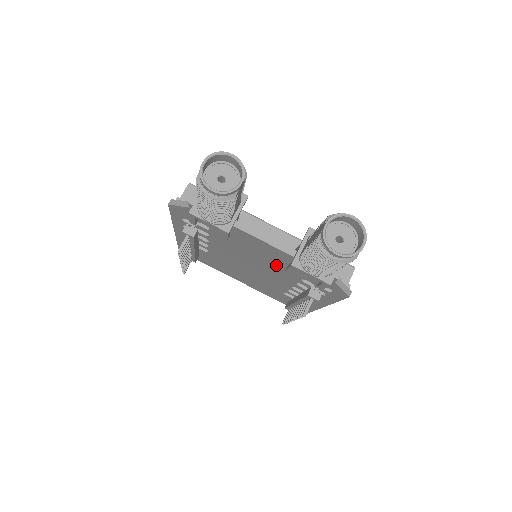
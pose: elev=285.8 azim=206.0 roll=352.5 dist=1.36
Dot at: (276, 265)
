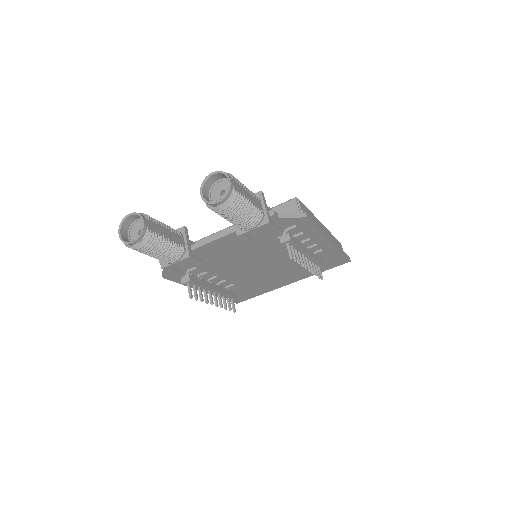
Dot at: (254, 247)
